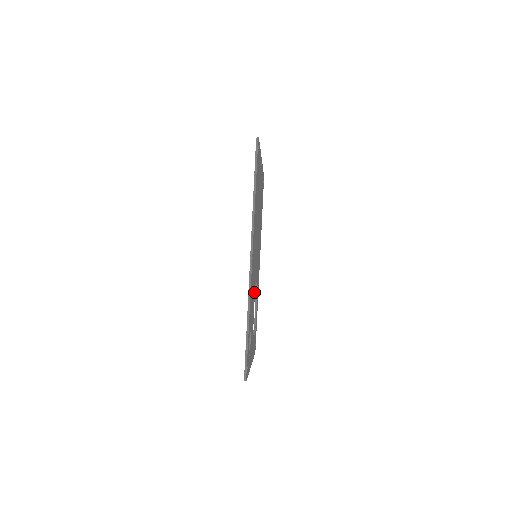
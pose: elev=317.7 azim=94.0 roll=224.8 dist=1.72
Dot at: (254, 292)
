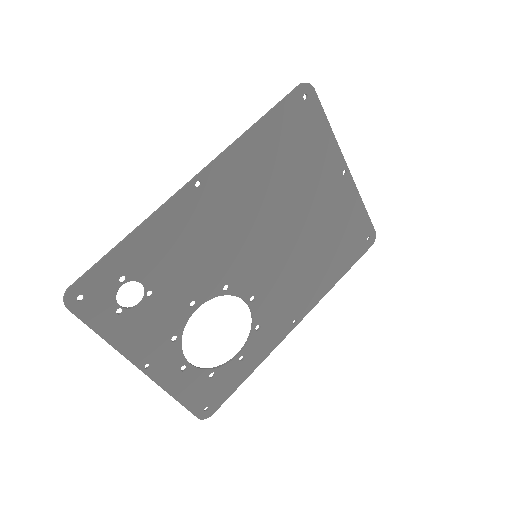
Dot at: (212, 281)
